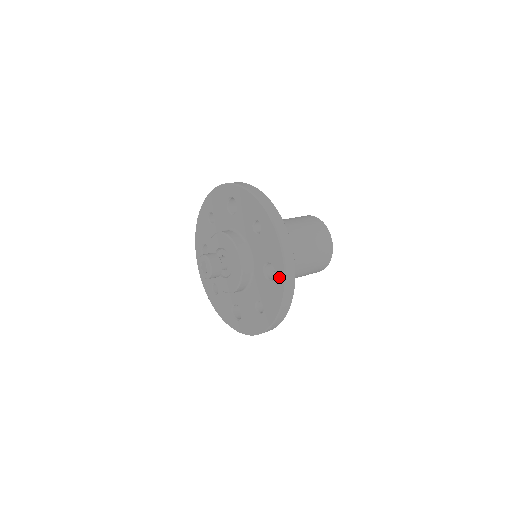
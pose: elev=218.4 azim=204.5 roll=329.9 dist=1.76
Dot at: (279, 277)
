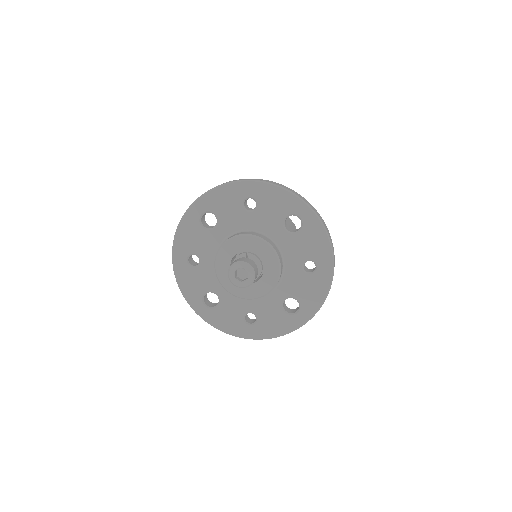
Dot at: (300, 318)
